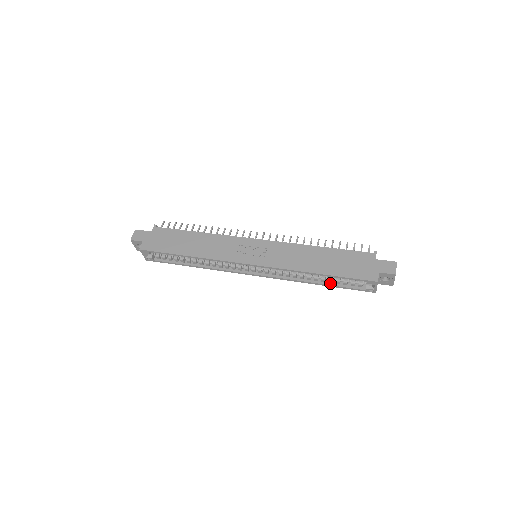
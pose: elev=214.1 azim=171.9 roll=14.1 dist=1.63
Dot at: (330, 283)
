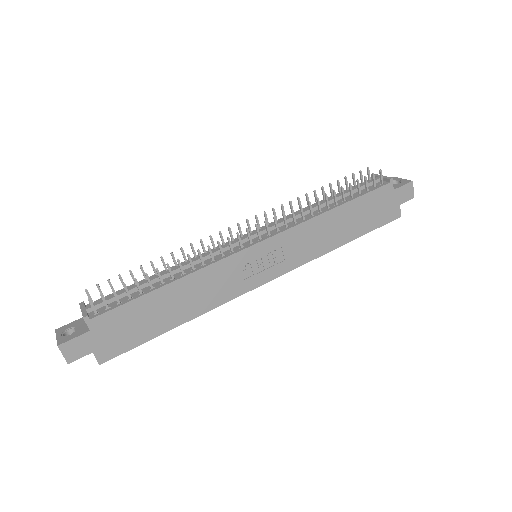
Dot at: occluded
